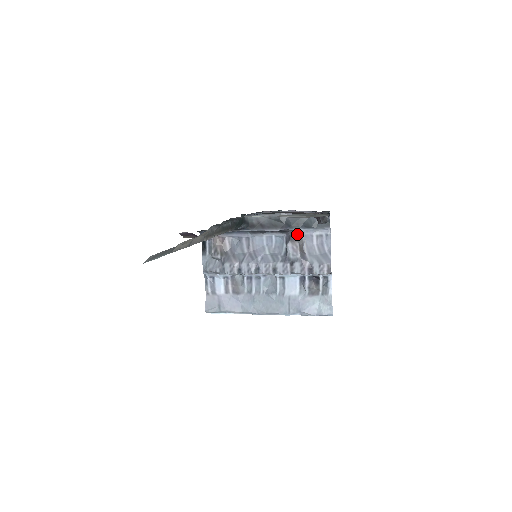
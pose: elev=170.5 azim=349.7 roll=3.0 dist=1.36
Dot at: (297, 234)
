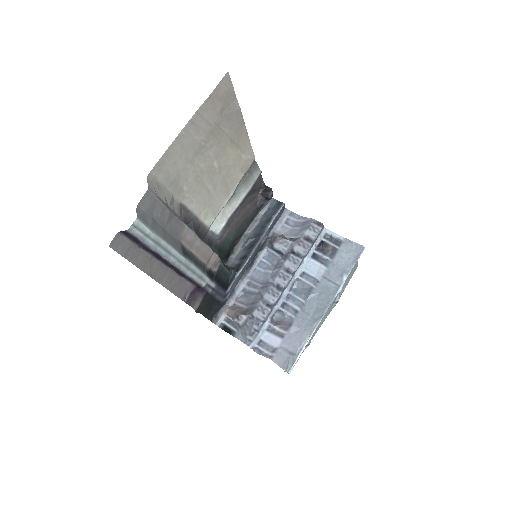
Dot at: (272, 237)
